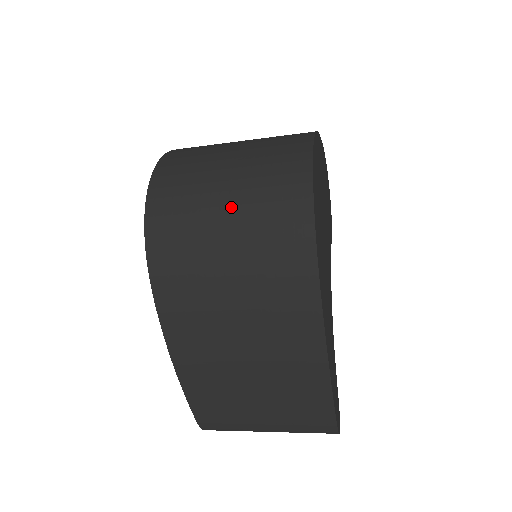
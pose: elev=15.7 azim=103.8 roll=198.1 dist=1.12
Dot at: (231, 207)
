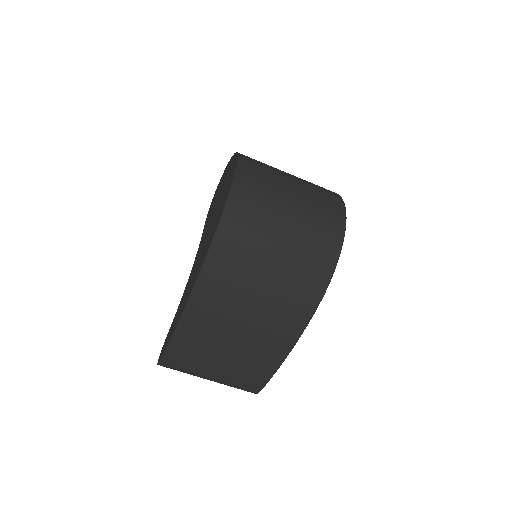
Dot at: (288, 235)
